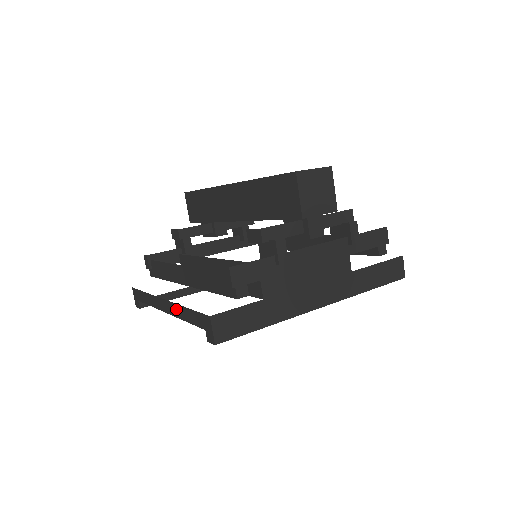
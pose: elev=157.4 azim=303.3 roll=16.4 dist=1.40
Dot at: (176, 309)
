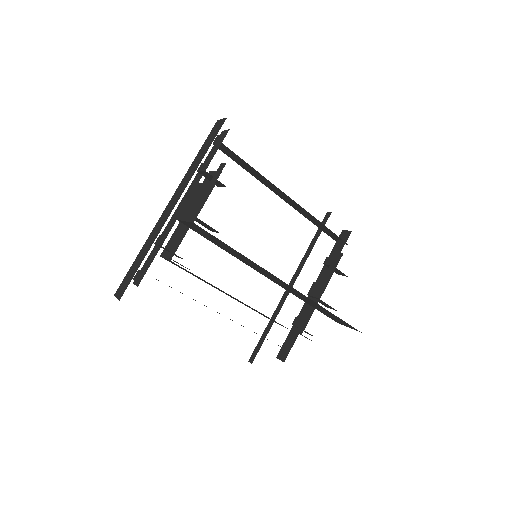
Dot at: occluded
